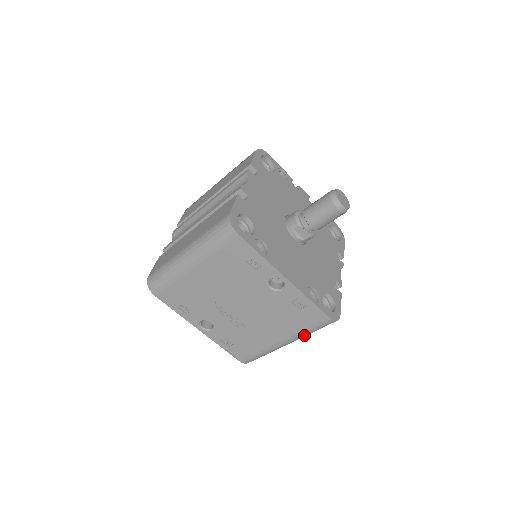
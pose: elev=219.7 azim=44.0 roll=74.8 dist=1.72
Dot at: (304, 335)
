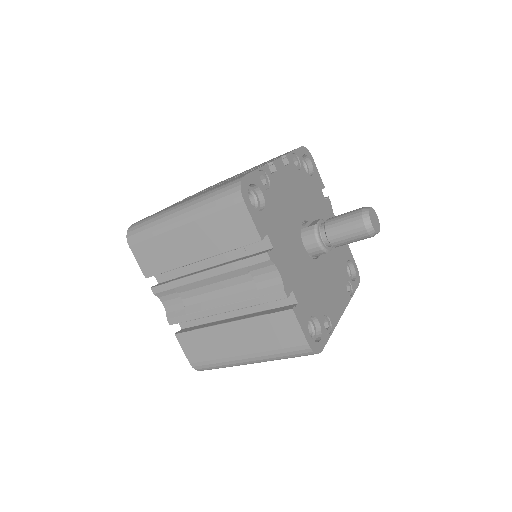
Dot at: occluded
